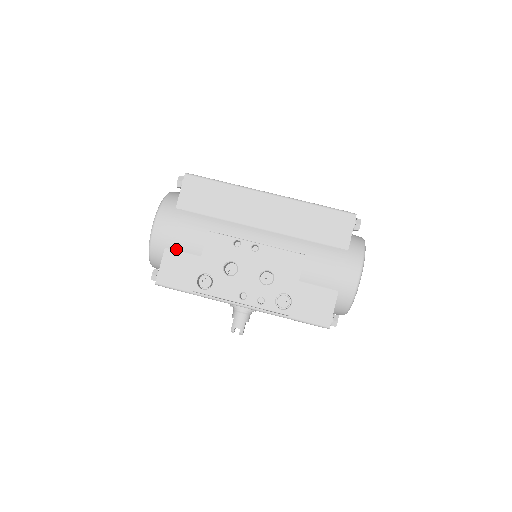
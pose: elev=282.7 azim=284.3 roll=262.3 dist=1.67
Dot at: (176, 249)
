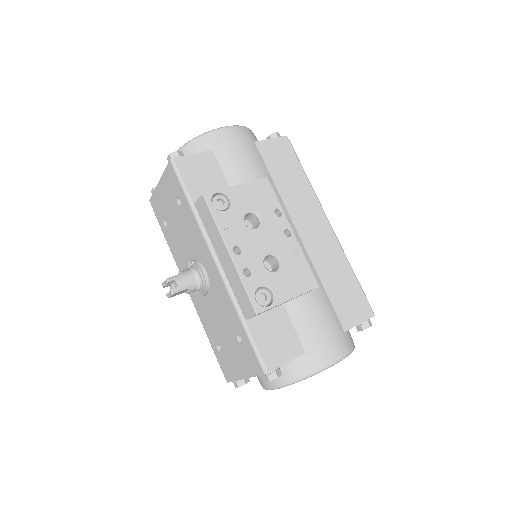
Dot at: (220, 161)
